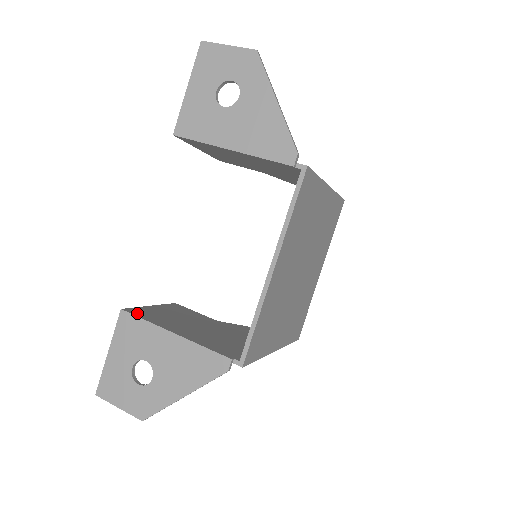
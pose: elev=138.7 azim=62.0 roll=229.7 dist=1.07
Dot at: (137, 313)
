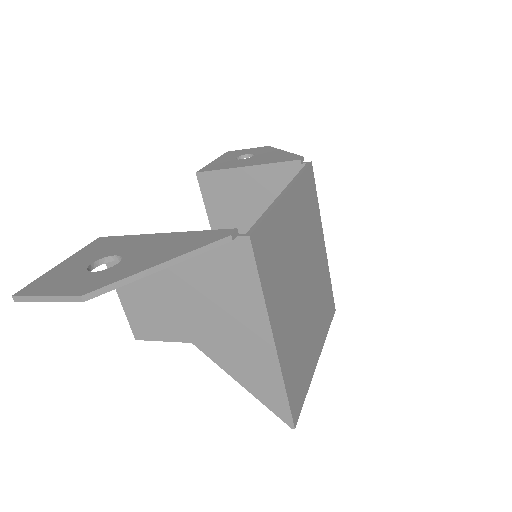
Dot at: occluded
